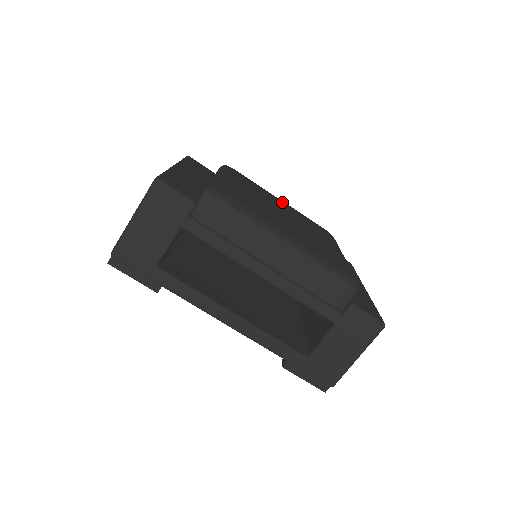
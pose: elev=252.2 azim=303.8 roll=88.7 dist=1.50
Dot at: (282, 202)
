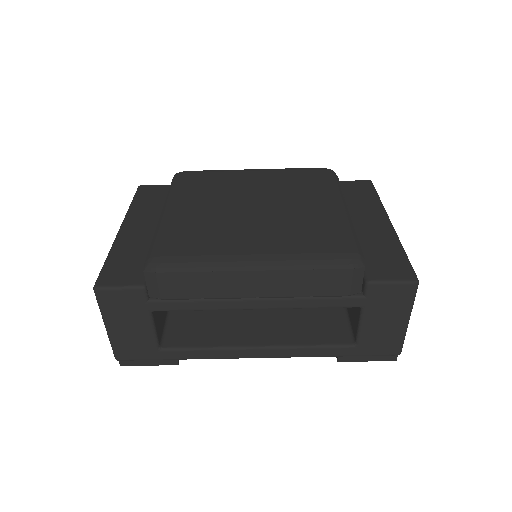
Dot at: (253, 174)
